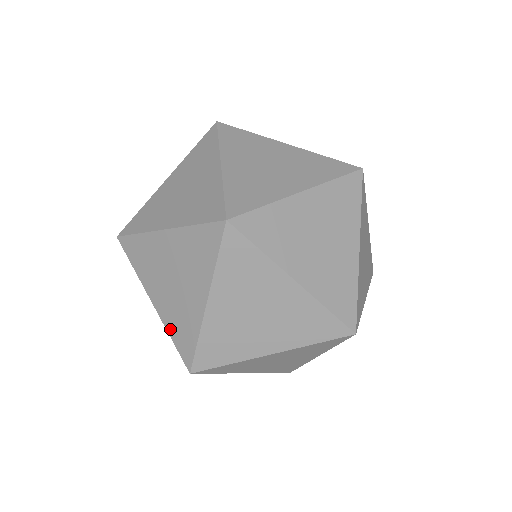
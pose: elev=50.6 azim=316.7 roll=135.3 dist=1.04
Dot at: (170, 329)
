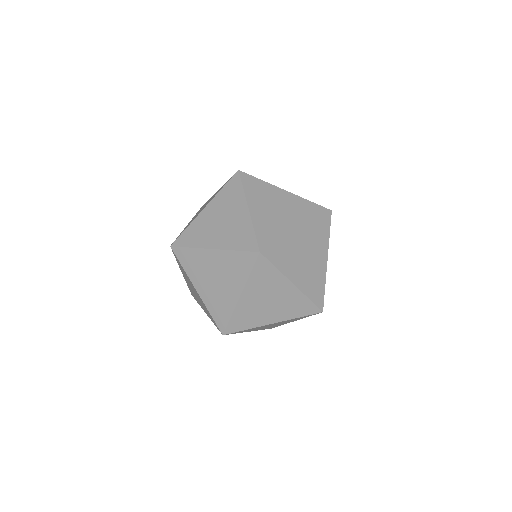
Dot at: occluded
